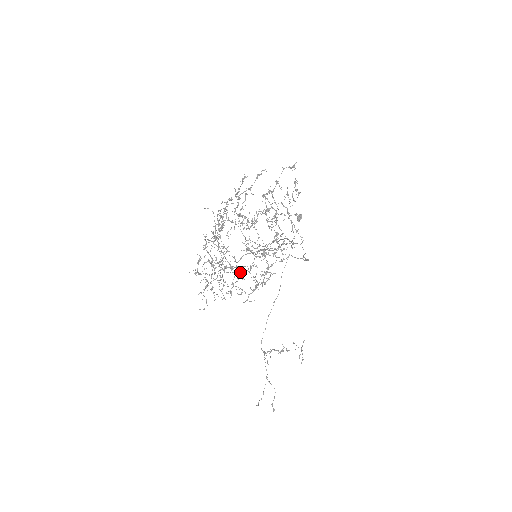
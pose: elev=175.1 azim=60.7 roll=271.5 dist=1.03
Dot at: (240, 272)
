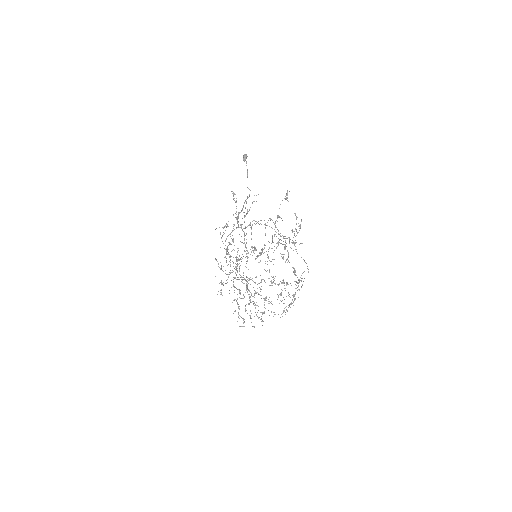
Dot at: occluded
